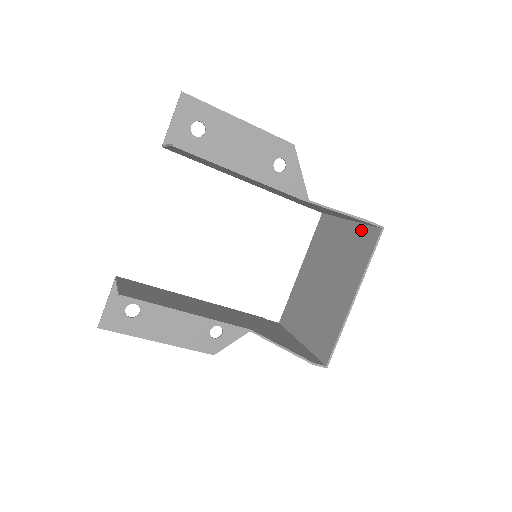
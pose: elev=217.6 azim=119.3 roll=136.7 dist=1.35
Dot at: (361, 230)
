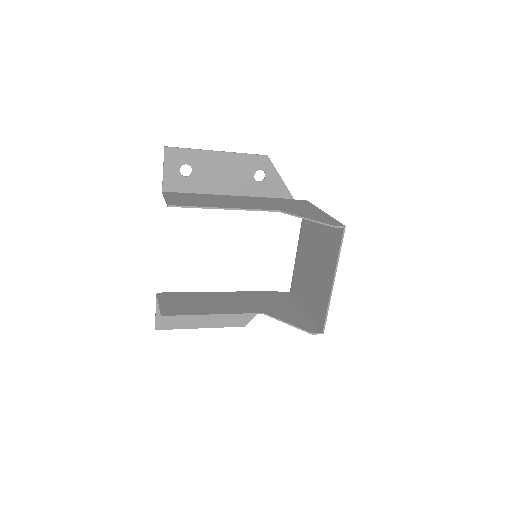
Dot at: occluded
